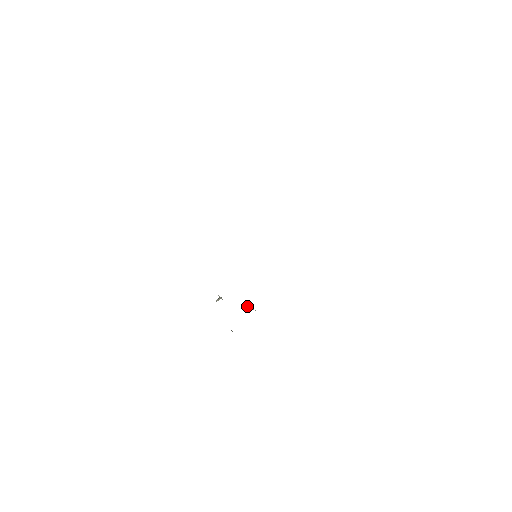
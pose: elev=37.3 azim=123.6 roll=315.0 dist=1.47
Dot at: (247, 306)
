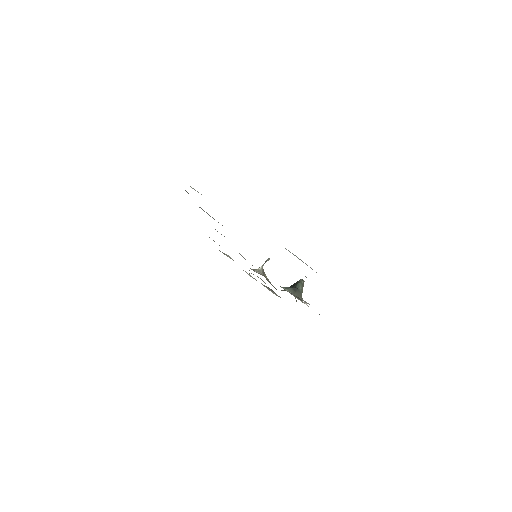
Dot at: occluded
